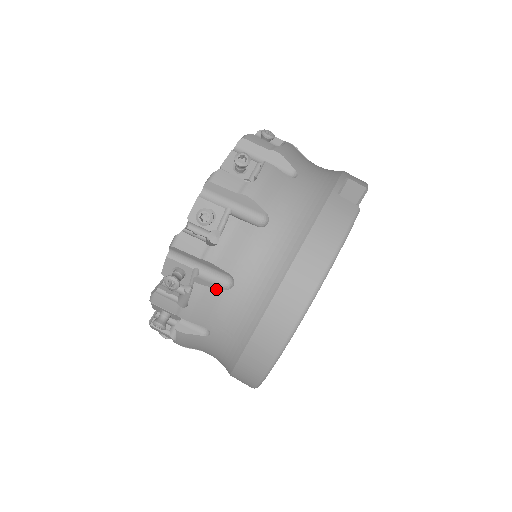
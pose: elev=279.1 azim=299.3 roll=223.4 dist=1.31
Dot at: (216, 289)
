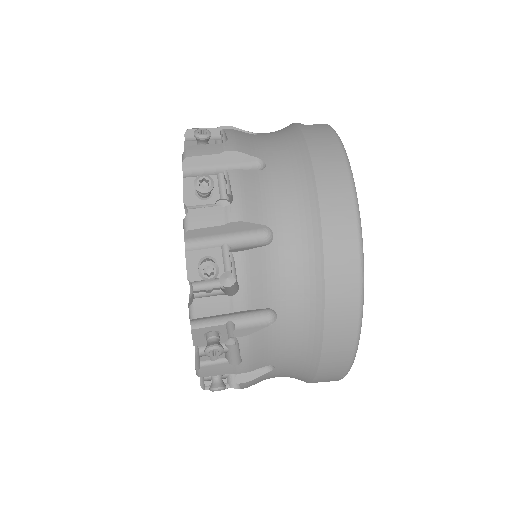
Dot at: (258, 248)
